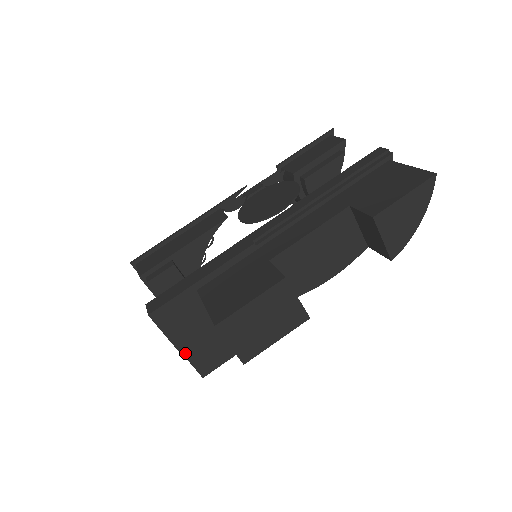
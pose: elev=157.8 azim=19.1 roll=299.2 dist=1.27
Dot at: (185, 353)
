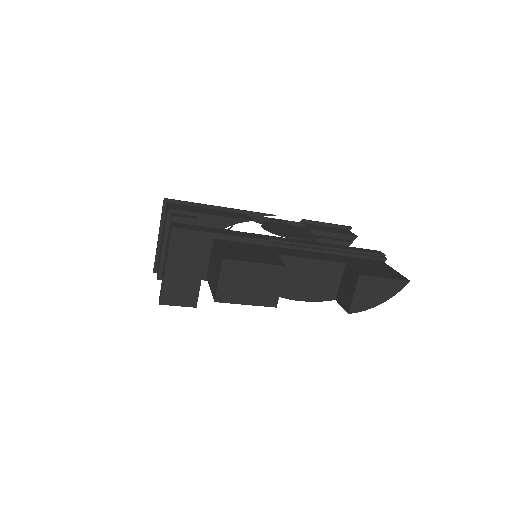
Dot at: (168, 274)
